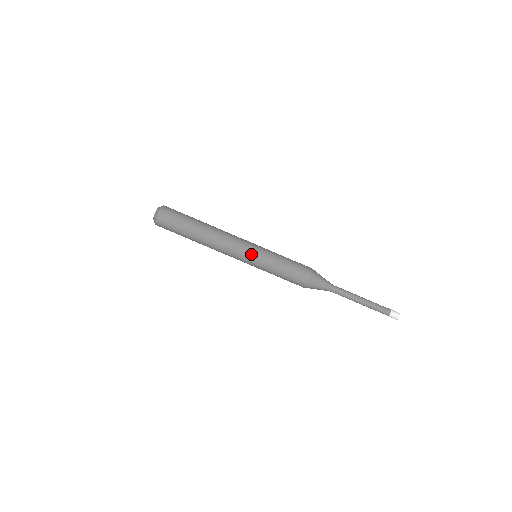
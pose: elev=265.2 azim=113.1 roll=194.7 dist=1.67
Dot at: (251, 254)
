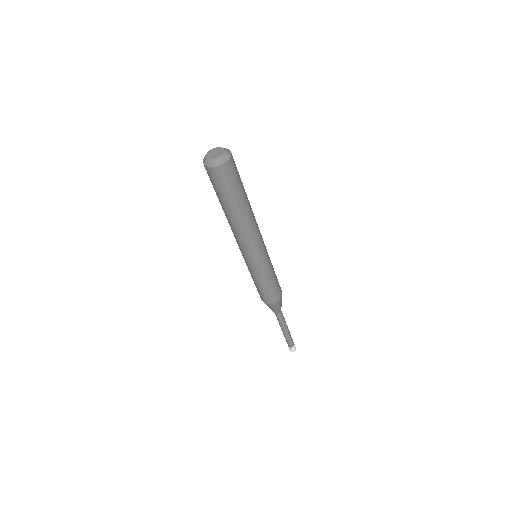
Dot at: (258, 259)
